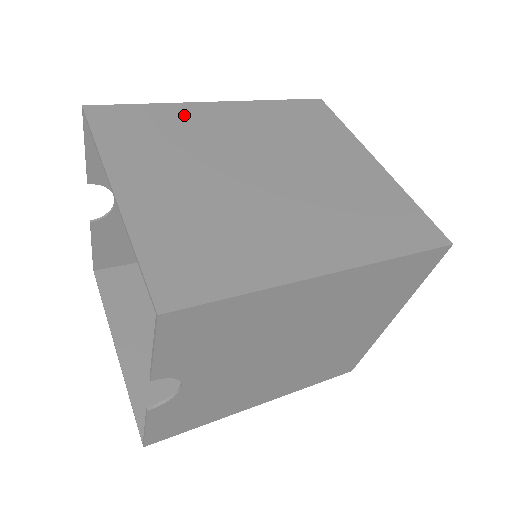
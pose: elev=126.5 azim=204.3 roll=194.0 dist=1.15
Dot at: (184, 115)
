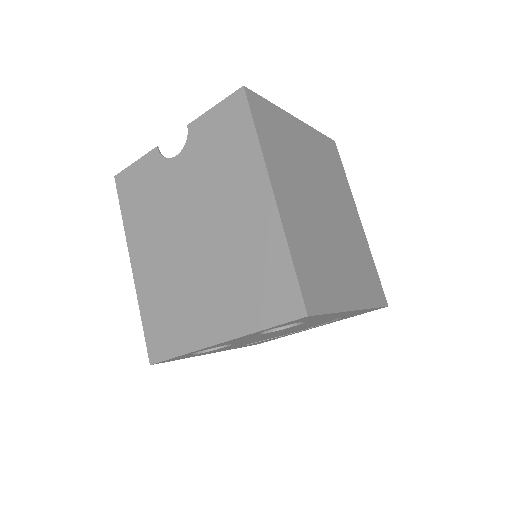
Dot at: (346, 191)
